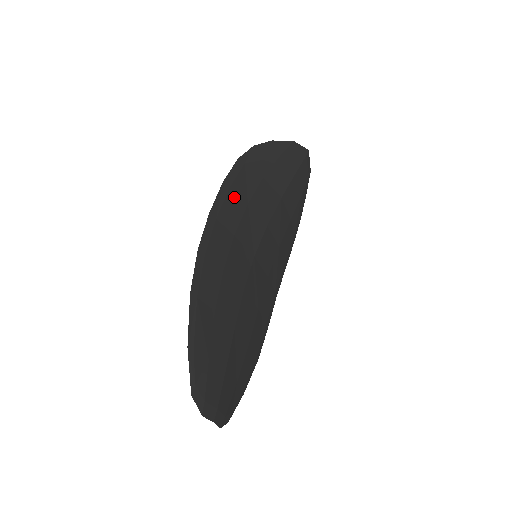
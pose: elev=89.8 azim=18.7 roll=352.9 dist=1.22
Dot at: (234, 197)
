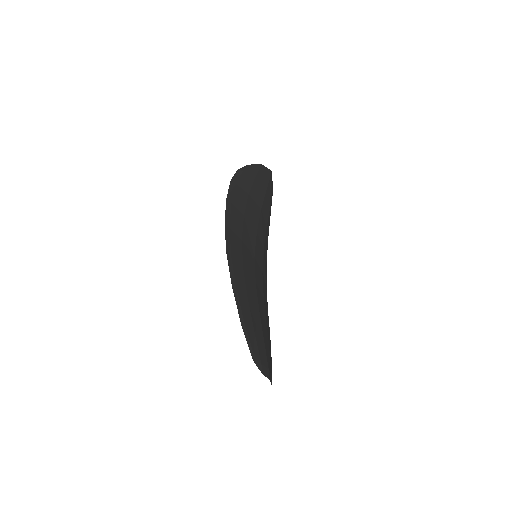
Dot at: (235, 211)
